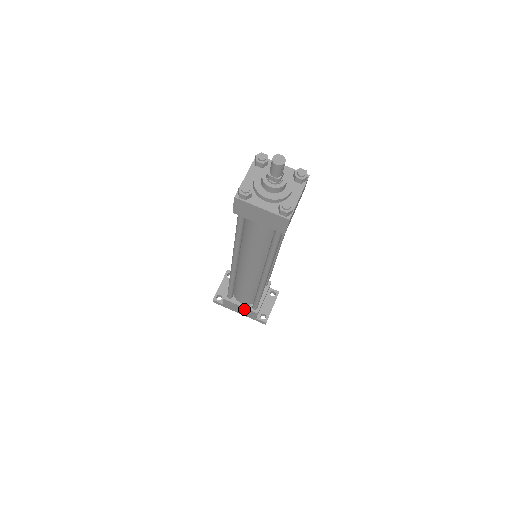
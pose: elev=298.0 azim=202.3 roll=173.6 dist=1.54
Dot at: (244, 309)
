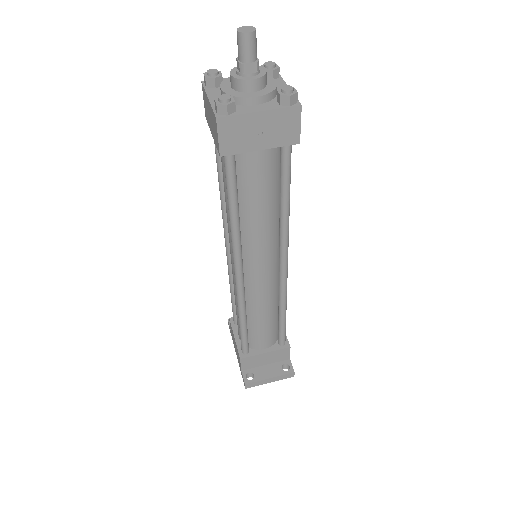
Dot at: occluded
